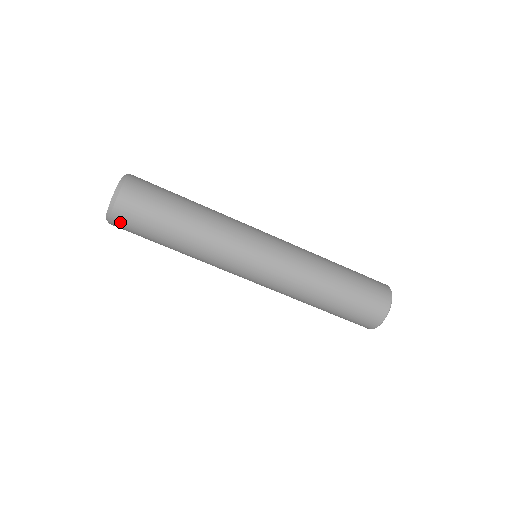
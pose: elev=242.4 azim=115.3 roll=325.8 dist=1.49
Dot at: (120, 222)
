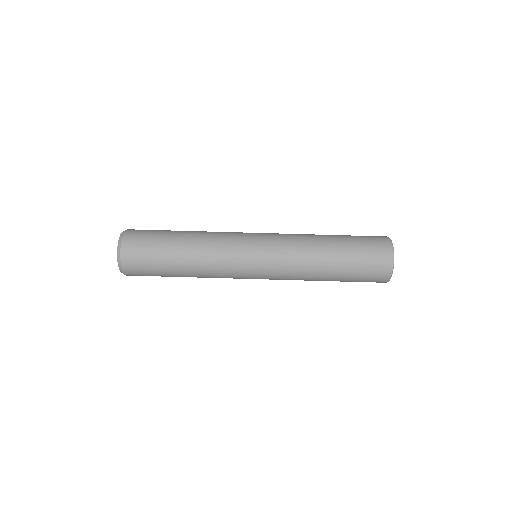
Dot at: (132, 271)
